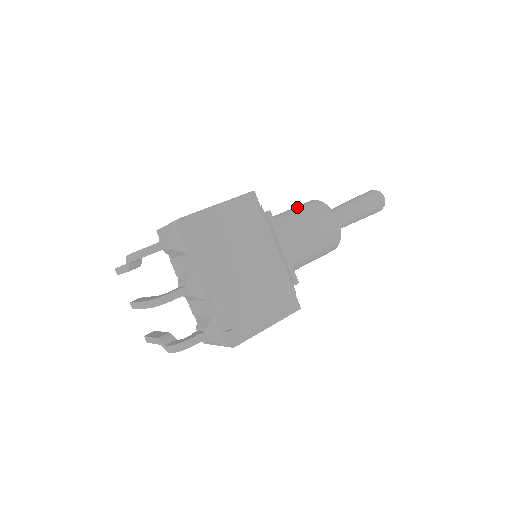
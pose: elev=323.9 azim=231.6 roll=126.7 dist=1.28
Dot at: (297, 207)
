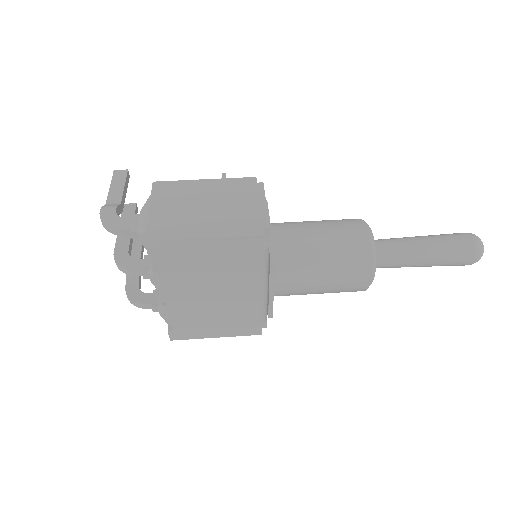
Dot at: (336, 237)
